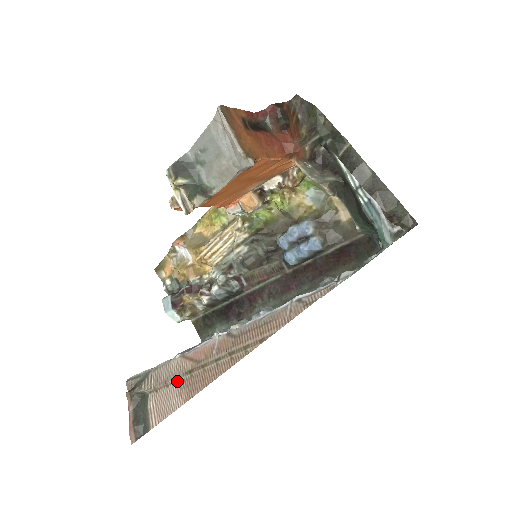
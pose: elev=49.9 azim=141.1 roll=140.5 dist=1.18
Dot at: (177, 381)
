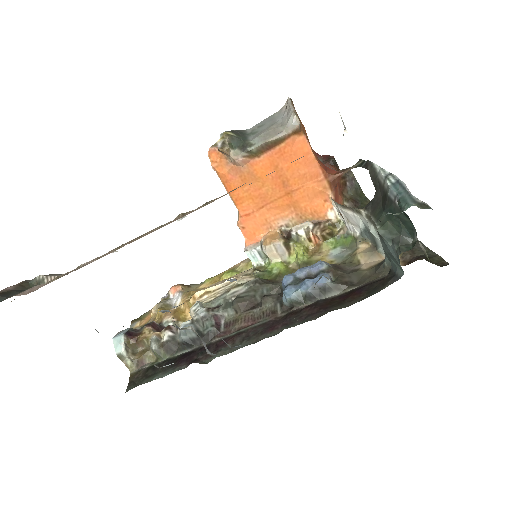
Dot at: (95, 259)
